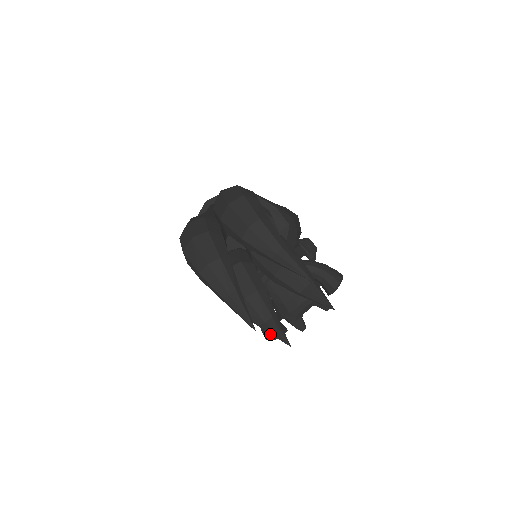
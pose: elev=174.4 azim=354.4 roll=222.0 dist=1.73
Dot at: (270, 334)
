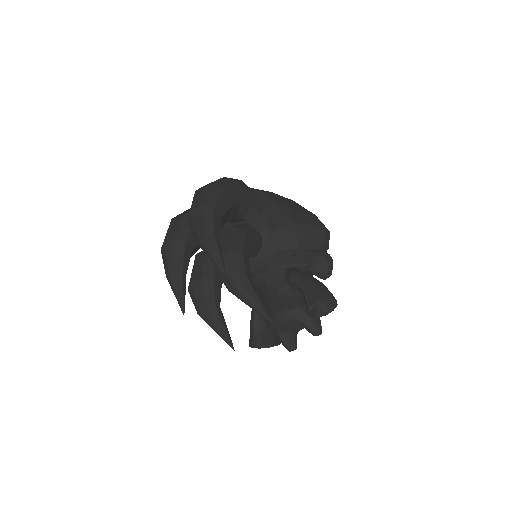
Dot at: (251, 340)
